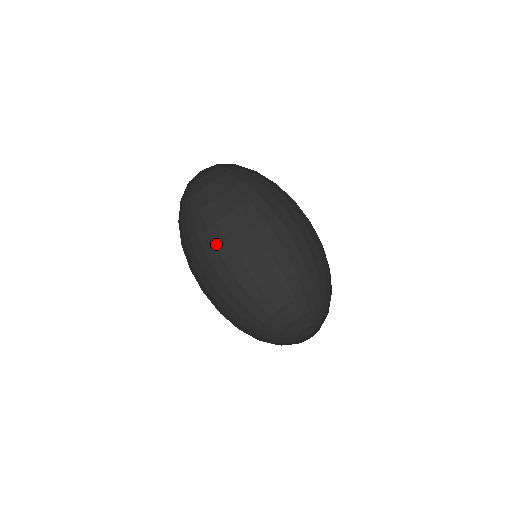
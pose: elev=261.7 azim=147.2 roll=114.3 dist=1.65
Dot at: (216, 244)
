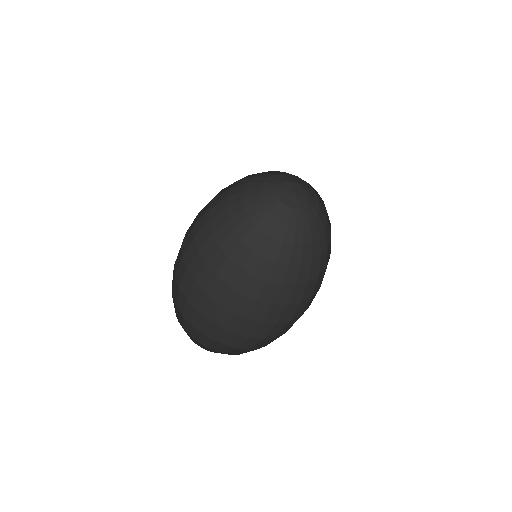
Dot at: (256, 274)
